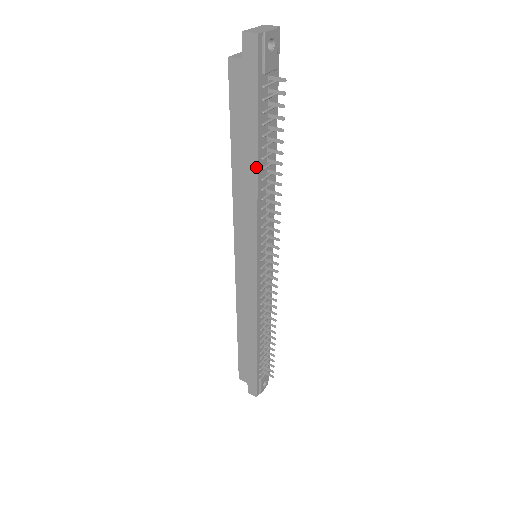
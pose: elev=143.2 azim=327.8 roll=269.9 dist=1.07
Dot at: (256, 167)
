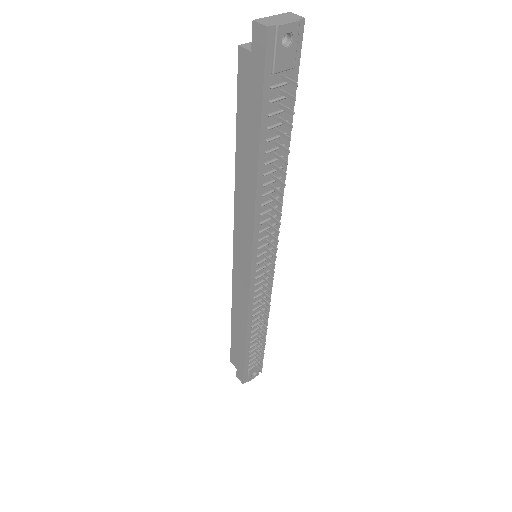
Dot at: (256, 171)
